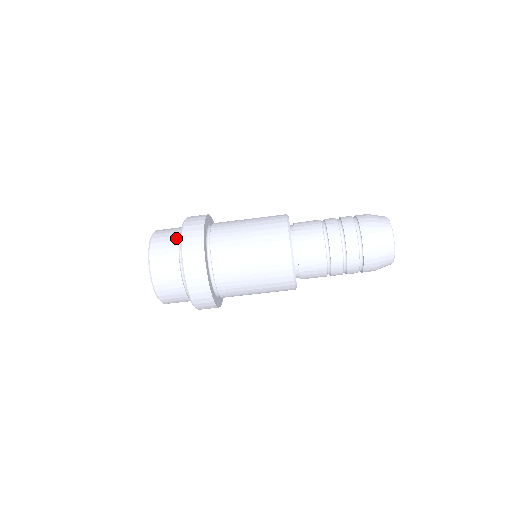
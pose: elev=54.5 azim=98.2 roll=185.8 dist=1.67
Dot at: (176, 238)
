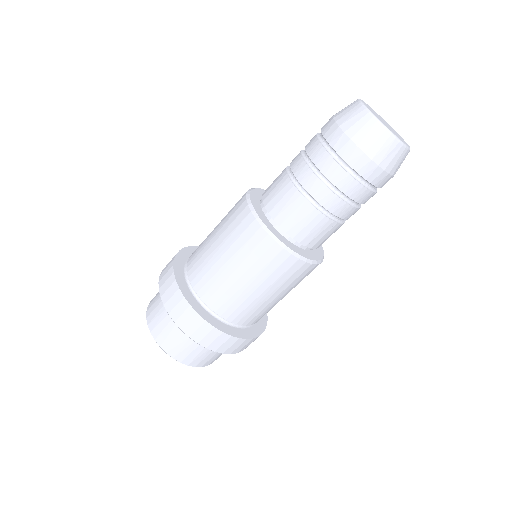
Dot at: occluded
